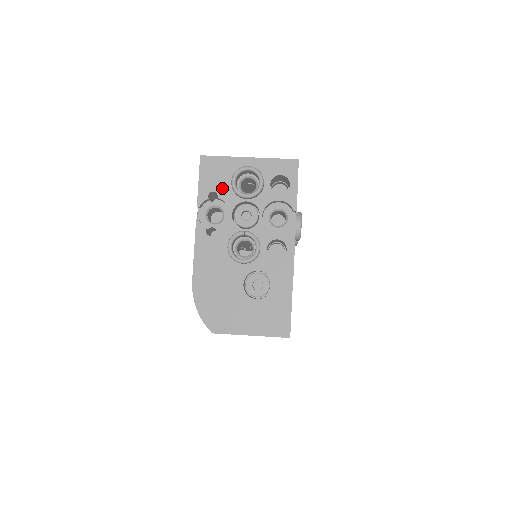
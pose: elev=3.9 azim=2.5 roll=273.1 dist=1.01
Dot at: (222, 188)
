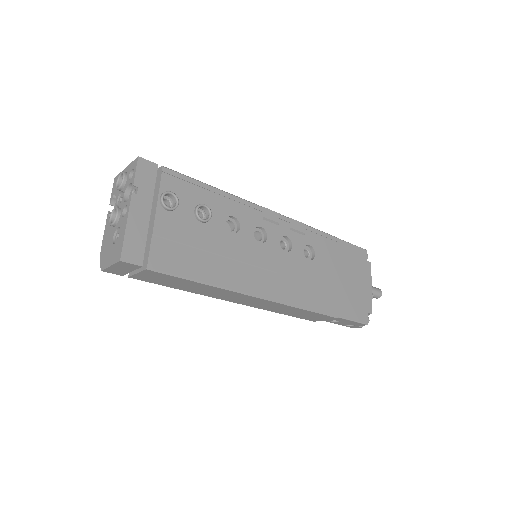
Dot at: (117, 190)
